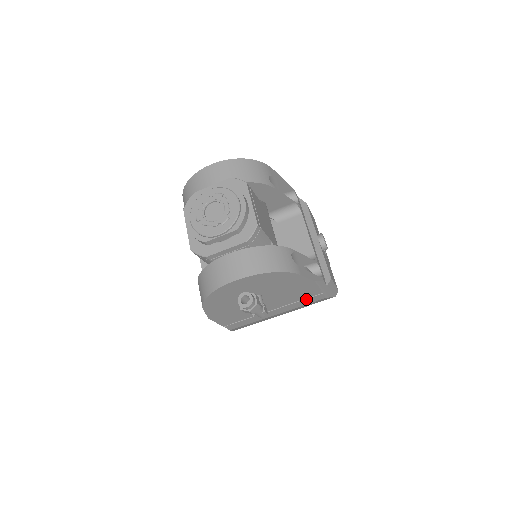
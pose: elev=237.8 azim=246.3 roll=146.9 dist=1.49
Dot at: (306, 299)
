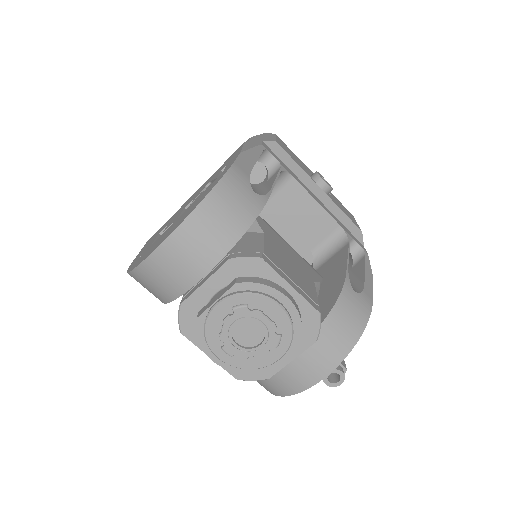
Dot at: occluded
